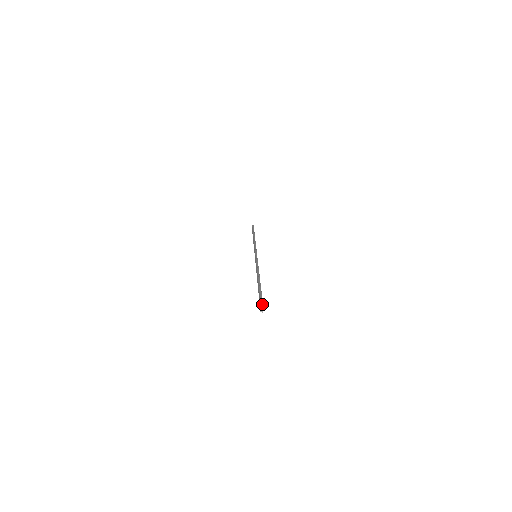
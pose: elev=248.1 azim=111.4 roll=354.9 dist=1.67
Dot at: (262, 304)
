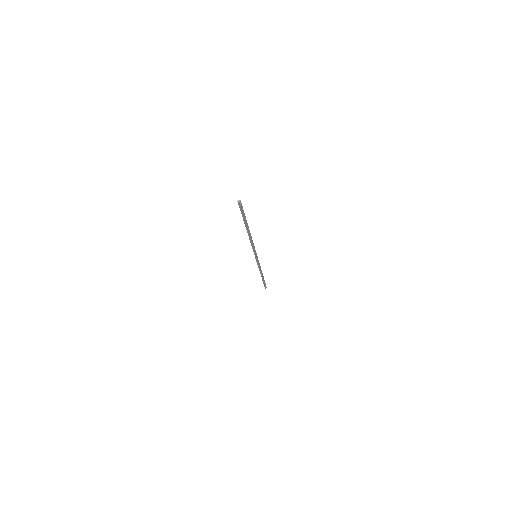
Dot at: (241, 205)
